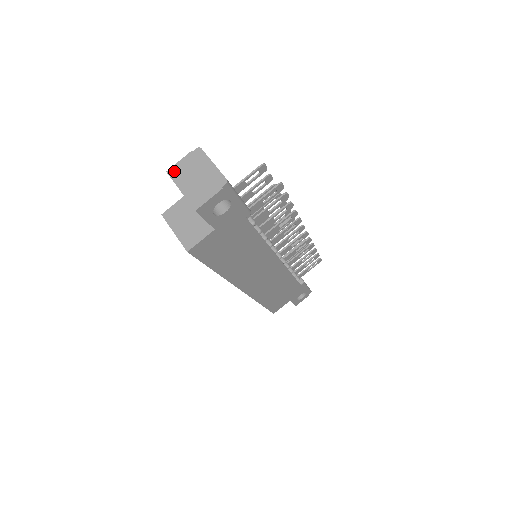
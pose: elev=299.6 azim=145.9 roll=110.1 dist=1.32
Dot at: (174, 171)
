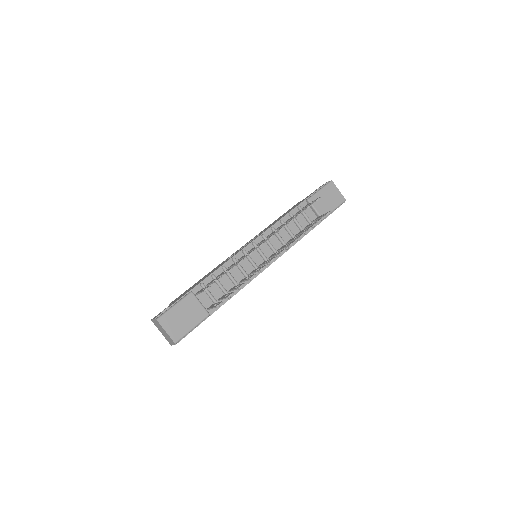
Dot at: (153, 322)
